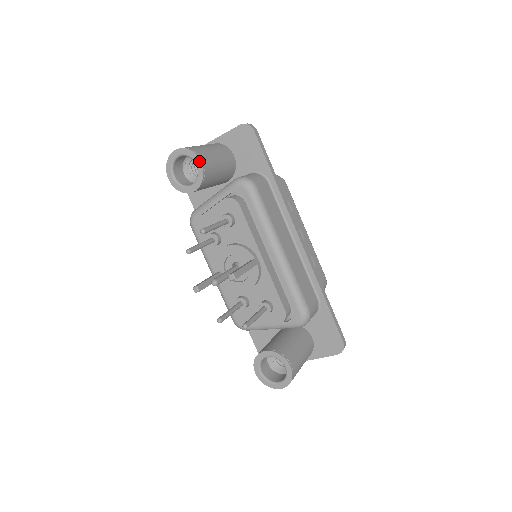
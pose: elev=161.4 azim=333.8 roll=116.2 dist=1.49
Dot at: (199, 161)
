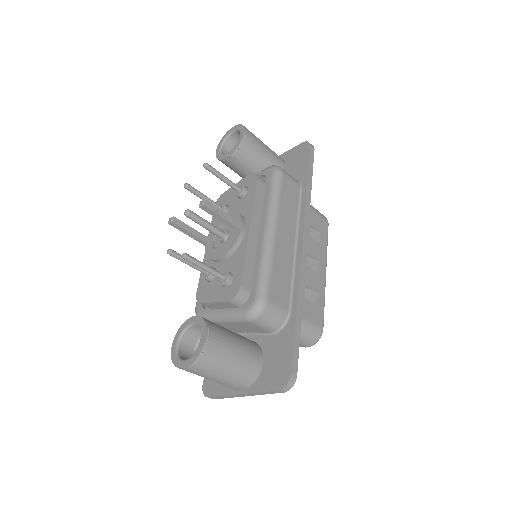
Dot at: (243, 132)
